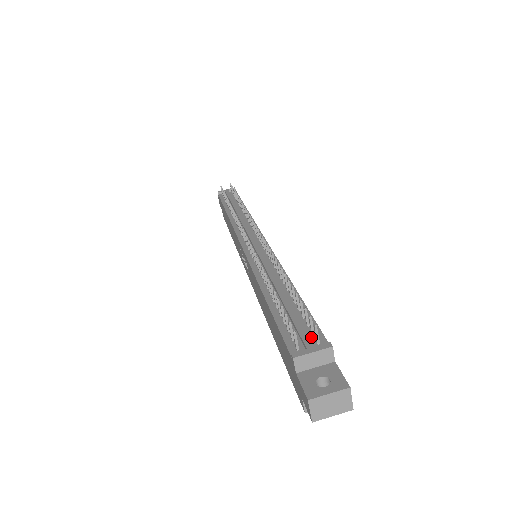
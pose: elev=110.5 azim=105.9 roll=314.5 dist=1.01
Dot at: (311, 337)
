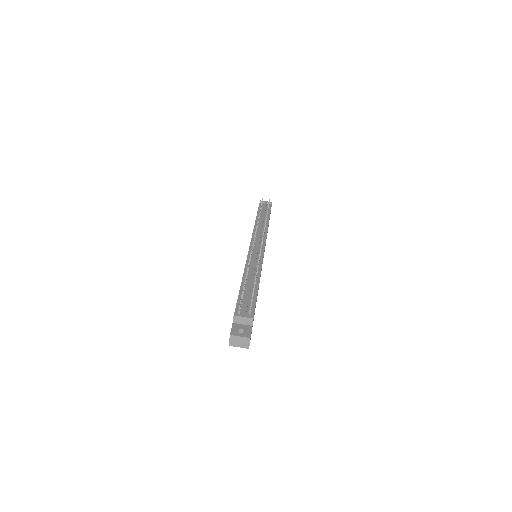
Dot at: (248, 311)
